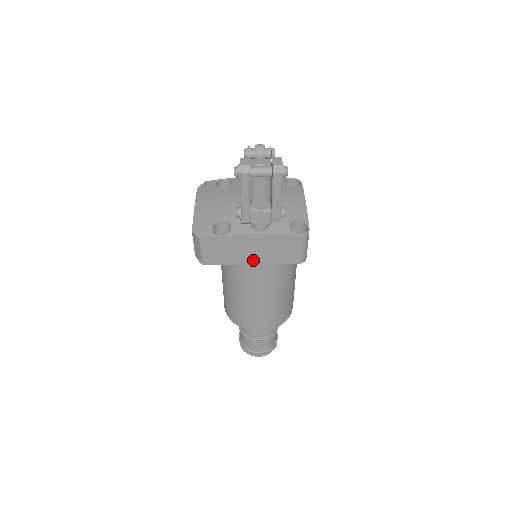
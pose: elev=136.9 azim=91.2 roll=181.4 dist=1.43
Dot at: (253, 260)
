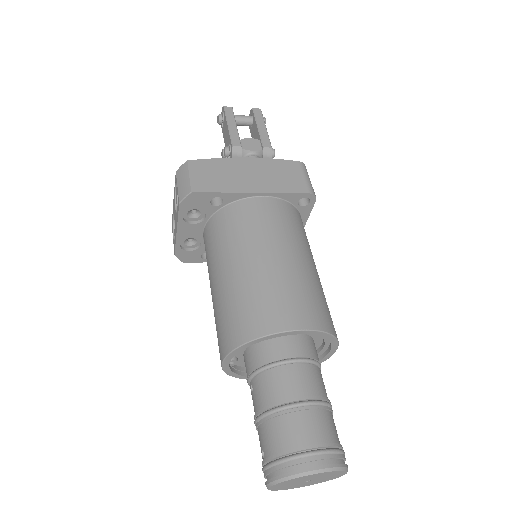
Dot at: (254, 188)
